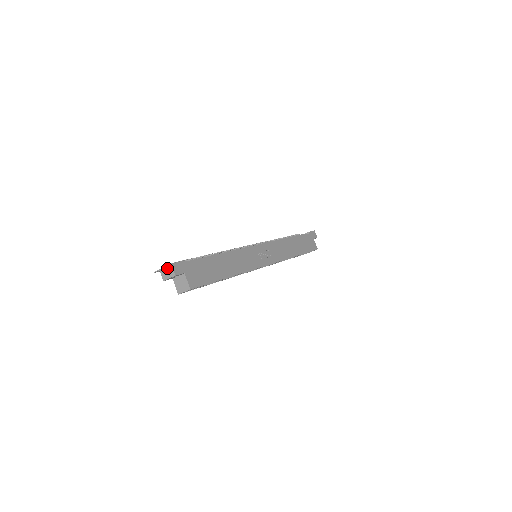
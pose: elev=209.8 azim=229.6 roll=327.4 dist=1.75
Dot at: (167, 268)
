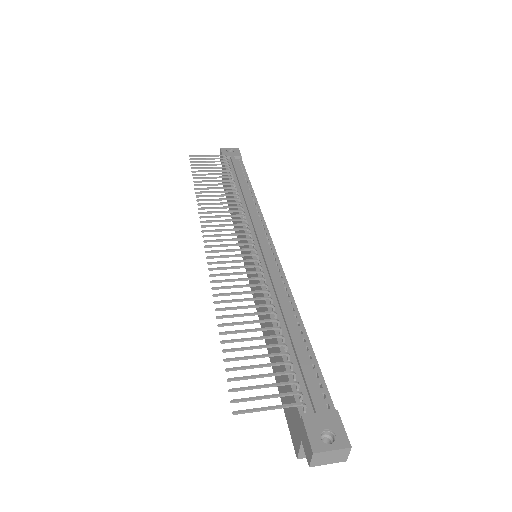
Dot at: (336, 453)
